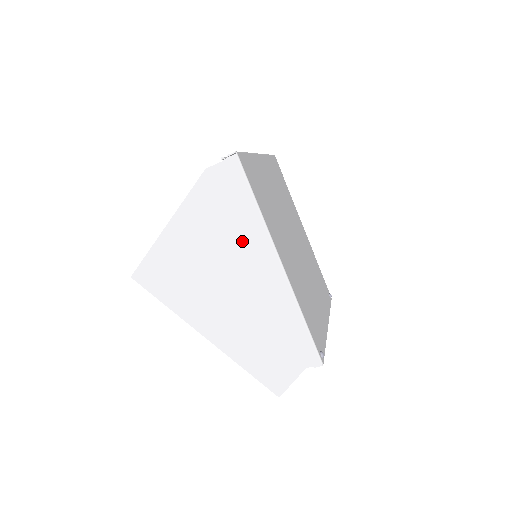
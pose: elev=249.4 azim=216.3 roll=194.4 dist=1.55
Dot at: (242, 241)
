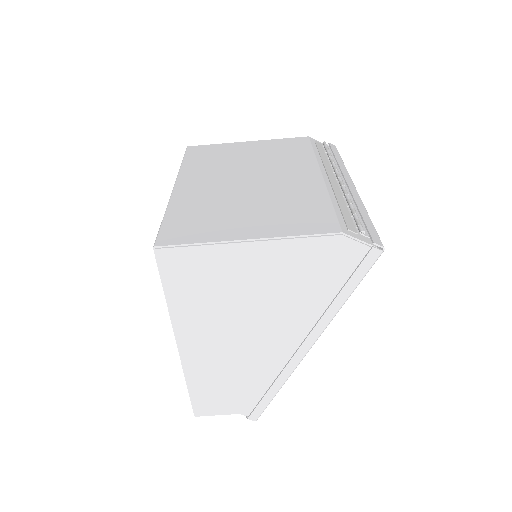
Dot at: (300, 310)
